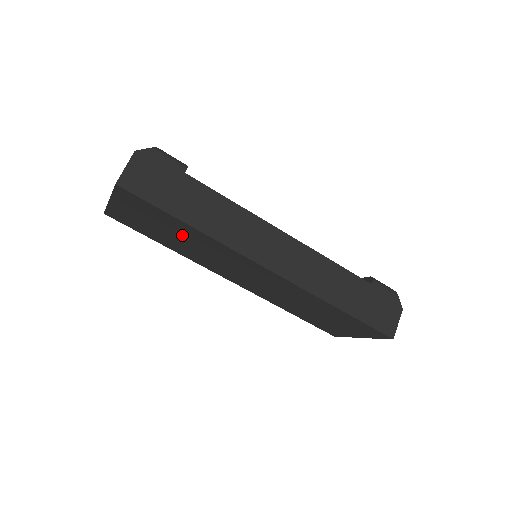
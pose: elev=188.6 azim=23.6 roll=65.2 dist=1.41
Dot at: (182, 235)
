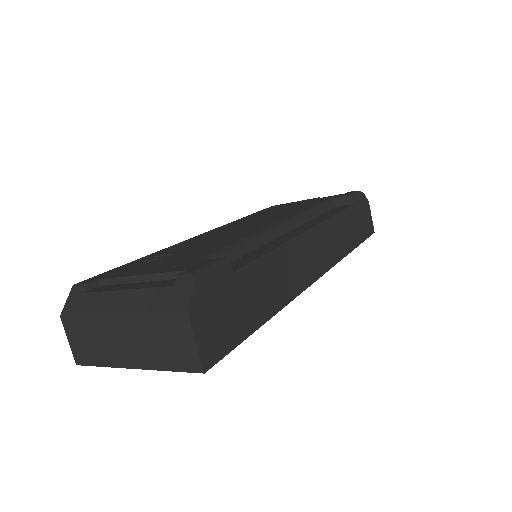
Dot at: occluded
